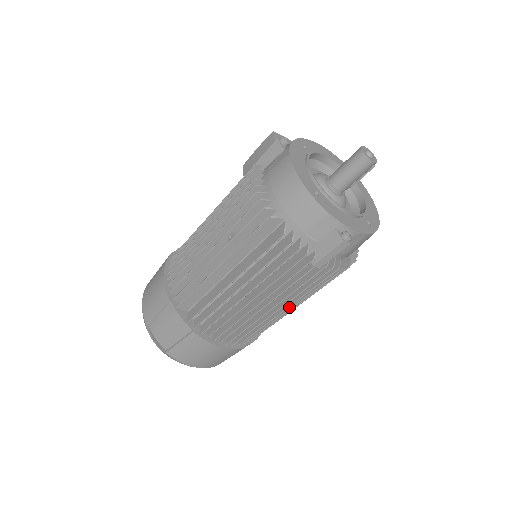
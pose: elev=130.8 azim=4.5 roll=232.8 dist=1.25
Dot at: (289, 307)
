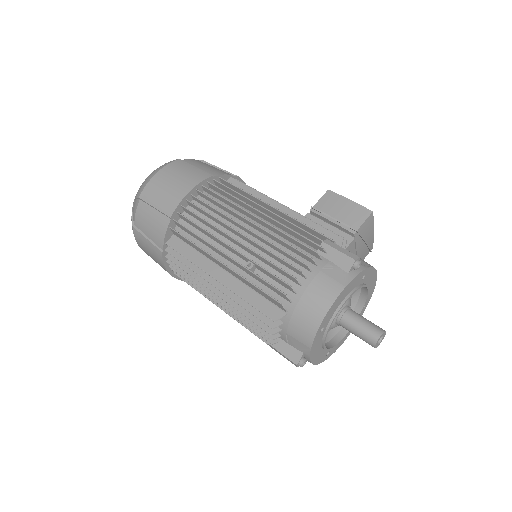
Dot at: occluded
